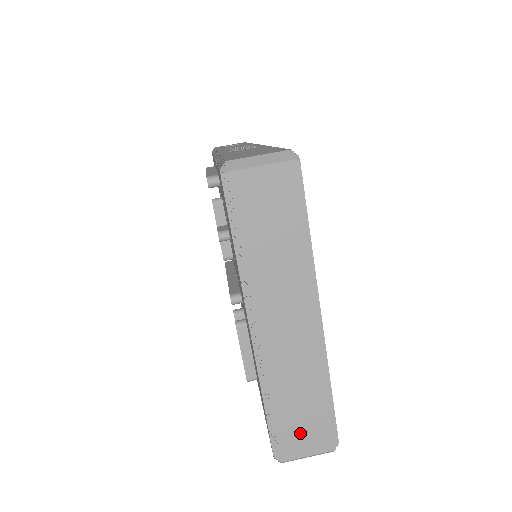
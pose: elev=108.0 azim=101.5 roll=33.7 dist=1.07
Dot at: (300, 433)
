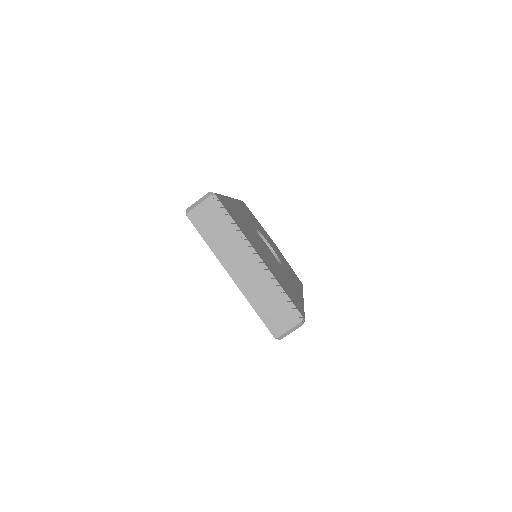
Dot at: (279, 319)
